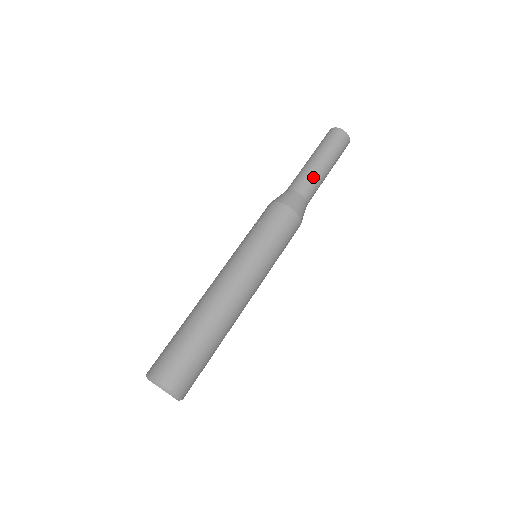
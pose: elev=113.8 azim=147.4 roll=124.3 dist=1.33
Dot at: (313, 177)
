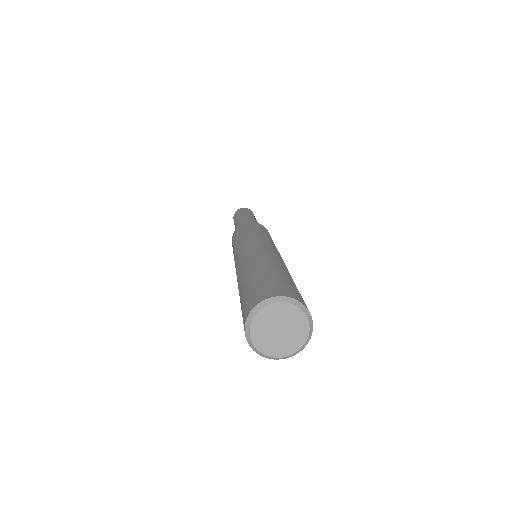
Dot at: (245, 219)
